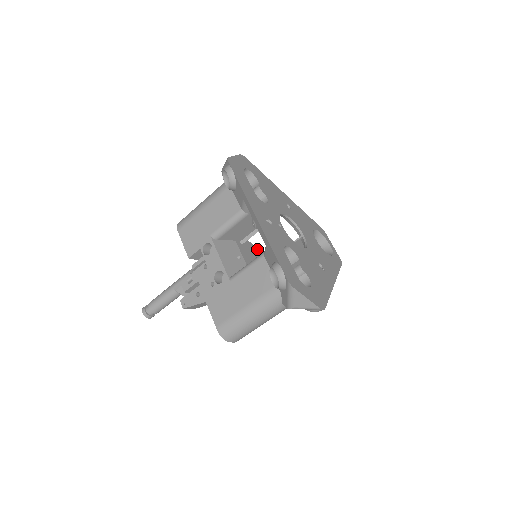
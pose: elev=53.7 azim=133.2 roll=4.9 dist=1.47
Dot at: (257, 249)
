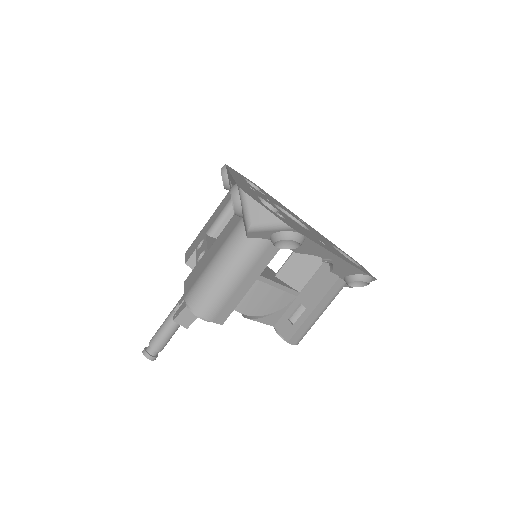
Dot at: (268, 267)
